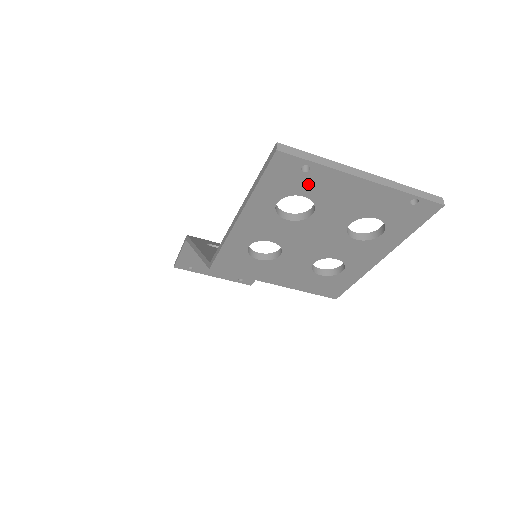
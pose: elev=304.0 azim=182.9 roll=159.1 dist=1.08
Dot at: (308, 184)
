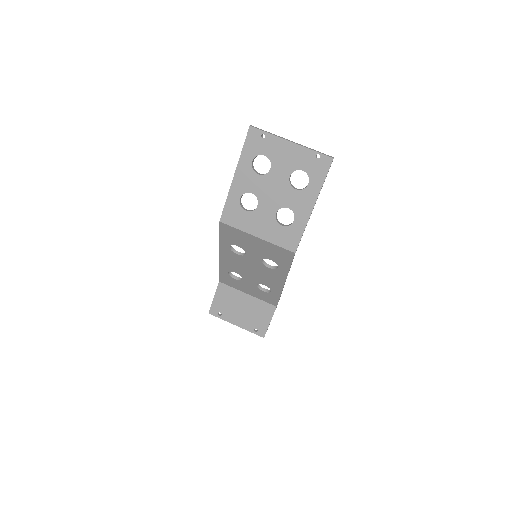
Dot at: (266, 147)
